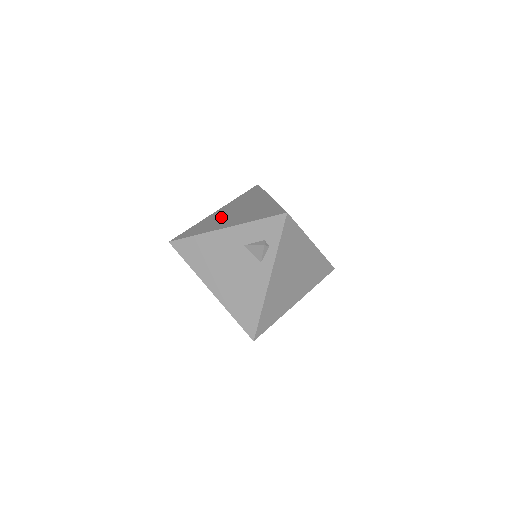
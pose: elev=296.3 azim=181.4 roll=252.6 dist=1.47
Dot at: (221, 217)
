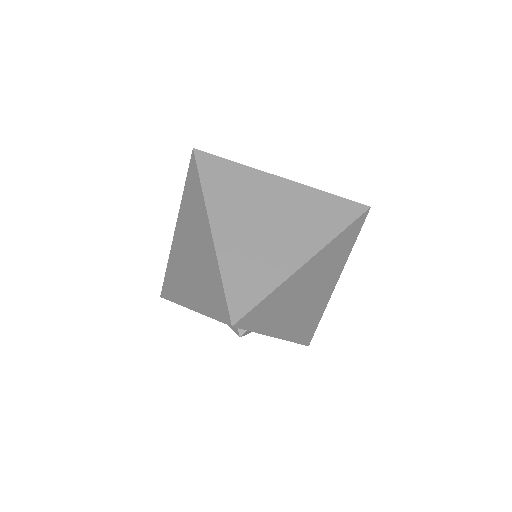
Dot at: (181, 263)
